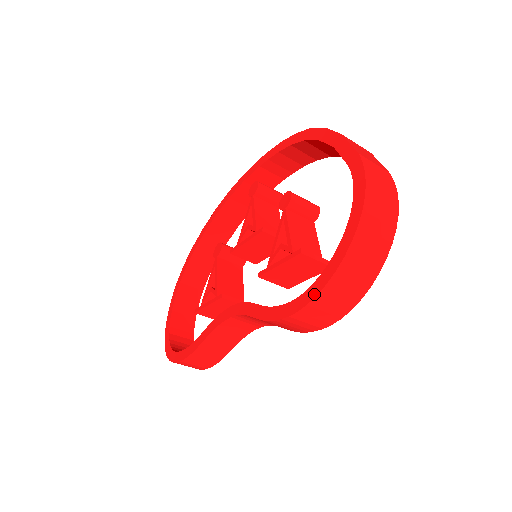
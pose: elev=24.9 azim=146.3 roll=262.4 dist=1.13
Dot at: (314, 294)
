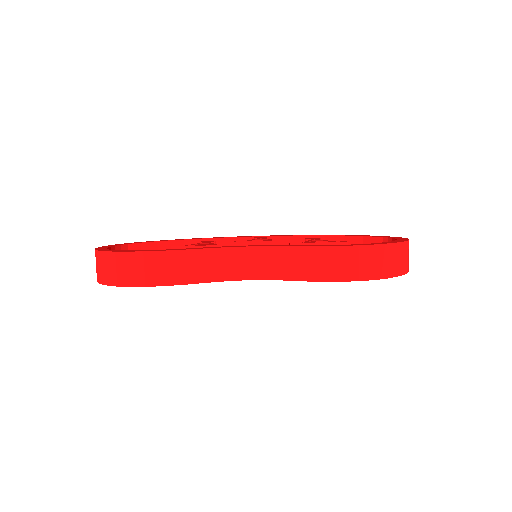
Dot at: (376, 244)
